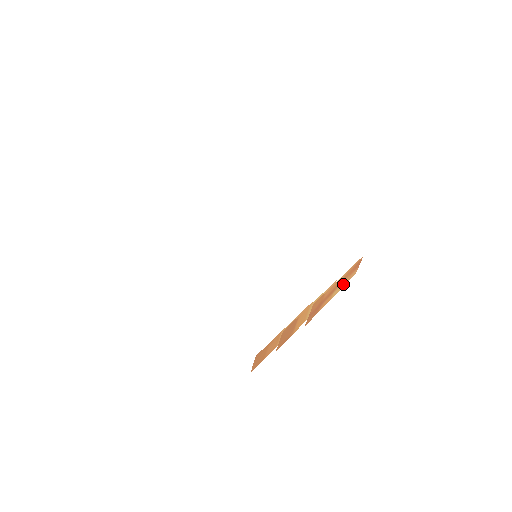
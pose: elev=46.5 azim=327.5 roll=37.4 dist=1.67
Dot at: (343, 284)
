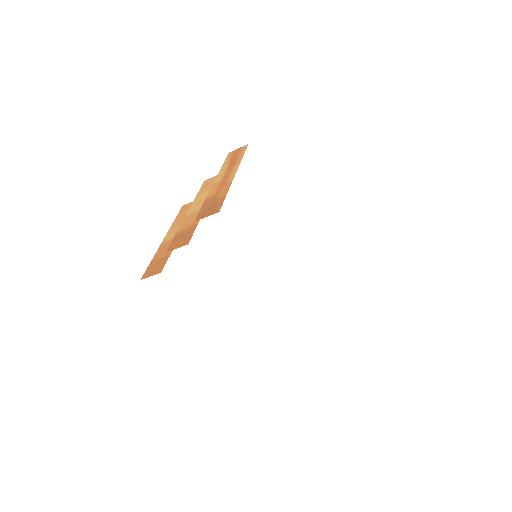
Dot at: occluded
